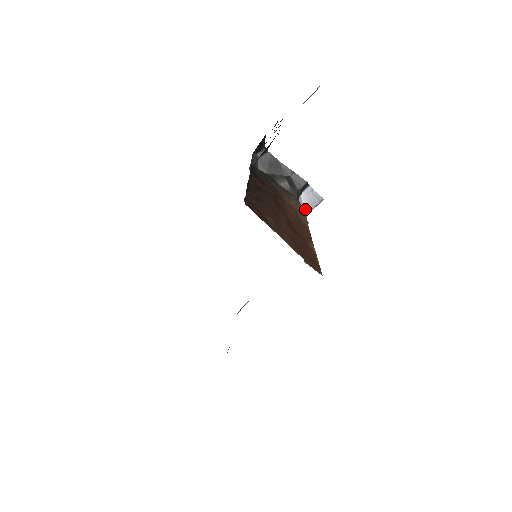
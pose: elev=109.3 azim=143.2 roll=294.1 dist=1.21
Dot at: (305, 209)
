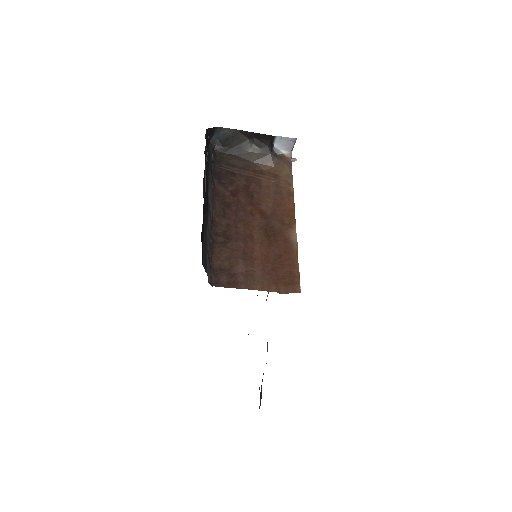
Dot at: (285, 153)
